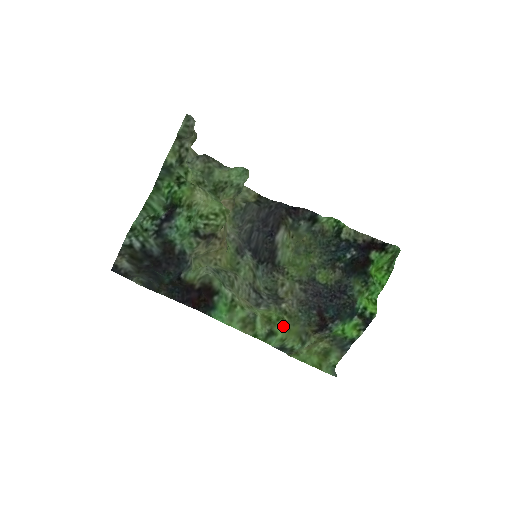
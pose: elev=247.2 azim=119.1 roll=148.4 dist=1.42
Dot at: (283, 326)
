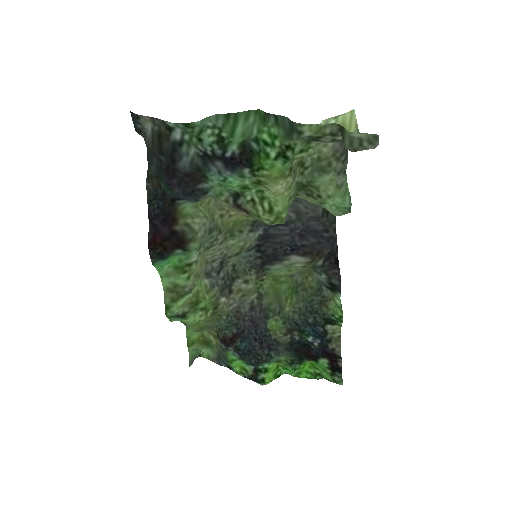
Dot at: (199, 317)
